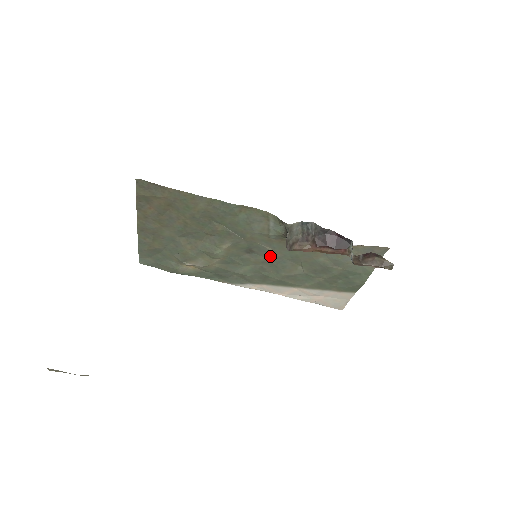
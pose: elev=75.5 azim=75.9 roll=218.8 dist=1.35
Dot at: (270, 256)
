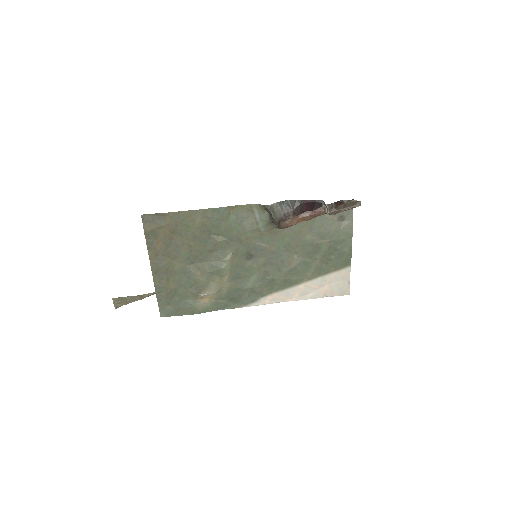
Dot at: (267, 254)
